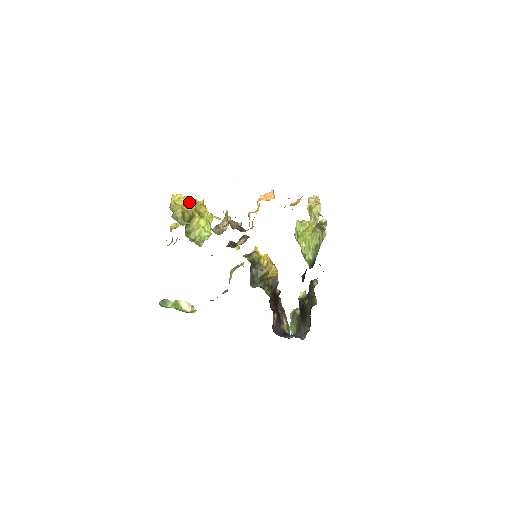
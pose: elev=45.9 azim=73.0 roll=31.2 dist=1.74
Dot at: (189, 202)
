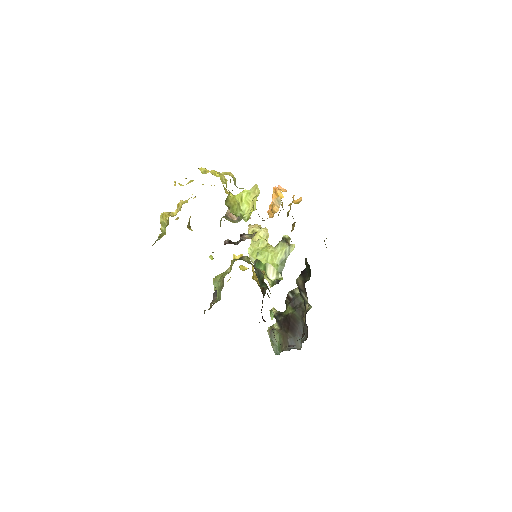
Dot at: (221, 175)
